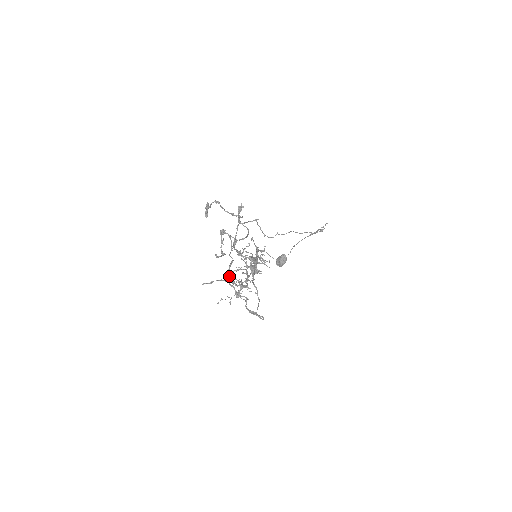
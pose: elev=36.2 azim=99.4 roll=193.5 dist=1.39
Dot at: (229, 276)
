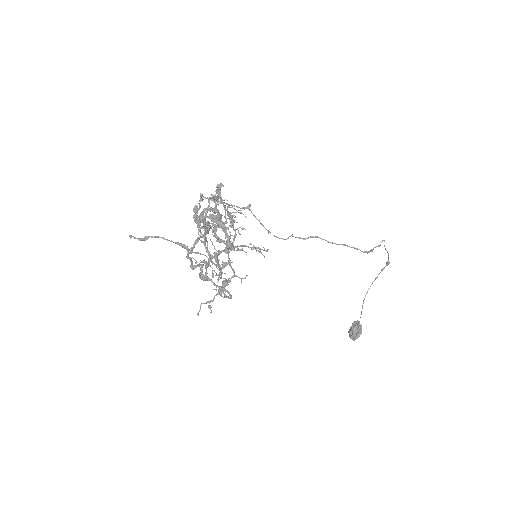
Dot at: occluded
